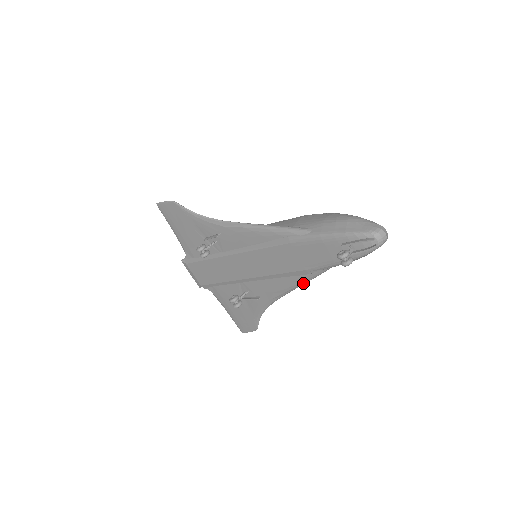
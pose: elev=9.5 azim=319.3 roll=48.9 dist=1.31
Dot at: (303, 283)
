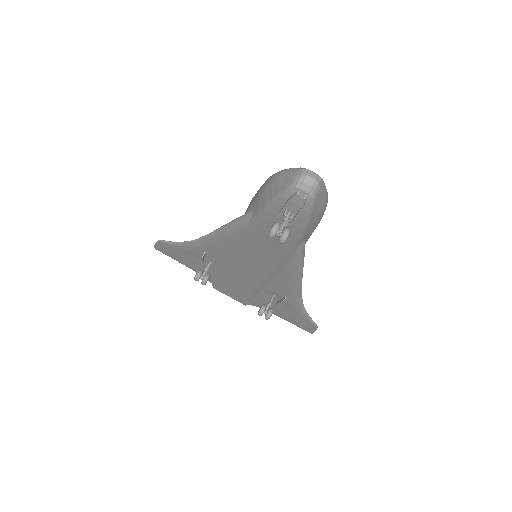
Dot at: (299, 268)
